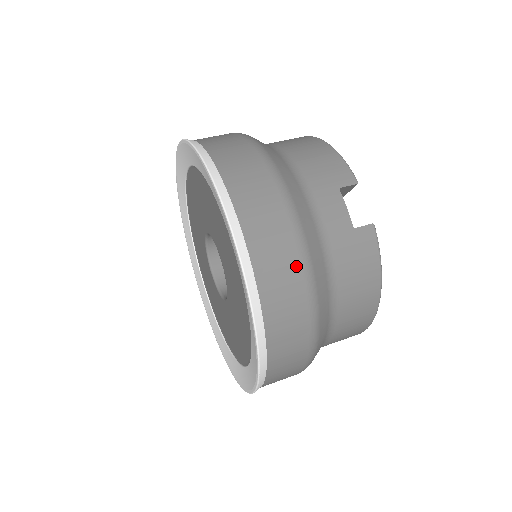
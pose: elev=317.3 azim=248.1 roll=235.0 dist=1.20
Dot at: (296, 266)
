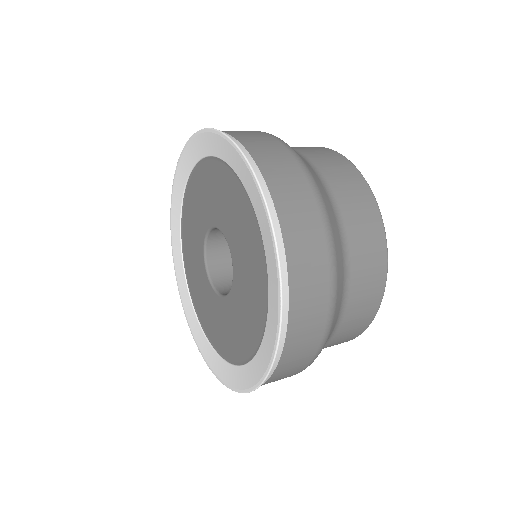
Dot at: (254, 131)
